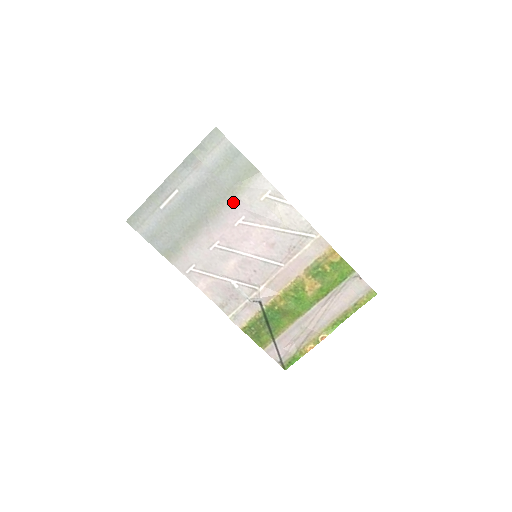
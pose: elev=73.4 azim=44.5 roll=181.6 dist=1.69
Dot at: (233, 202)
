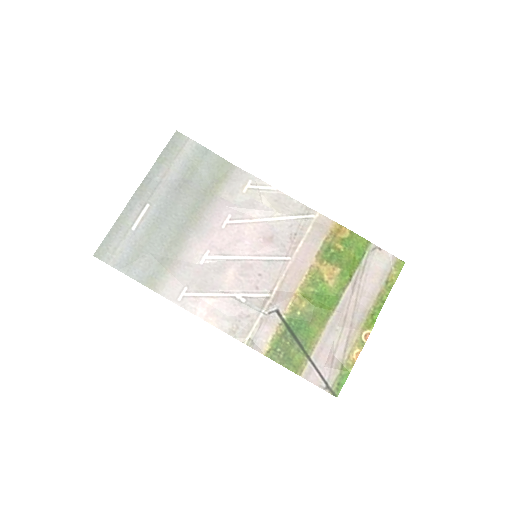
Dot at: (214, 202)
